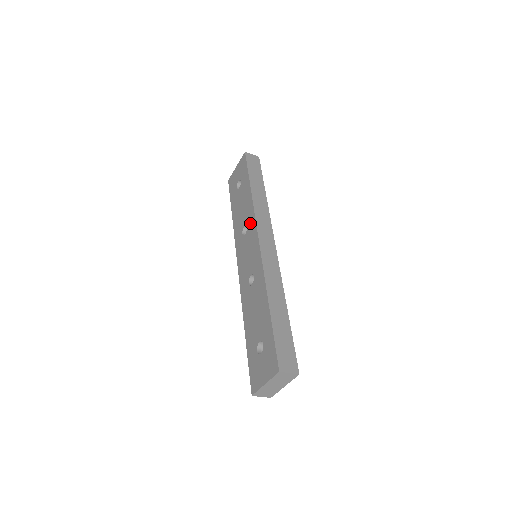
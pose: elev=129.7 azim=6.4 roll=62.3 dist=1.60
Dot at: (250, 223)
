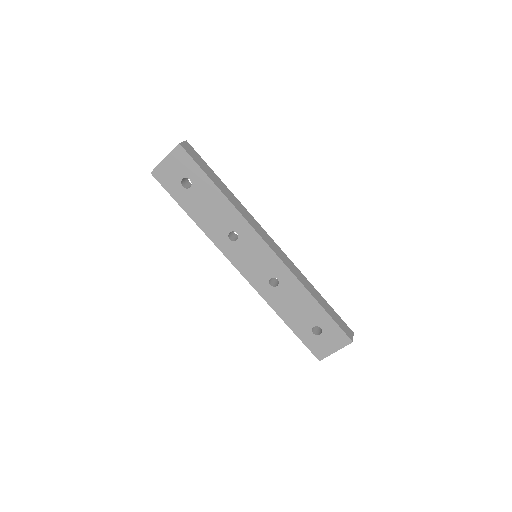
Dot at: (243, 230)
